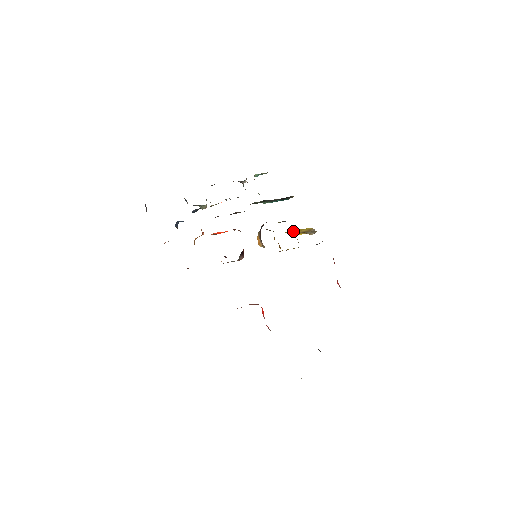
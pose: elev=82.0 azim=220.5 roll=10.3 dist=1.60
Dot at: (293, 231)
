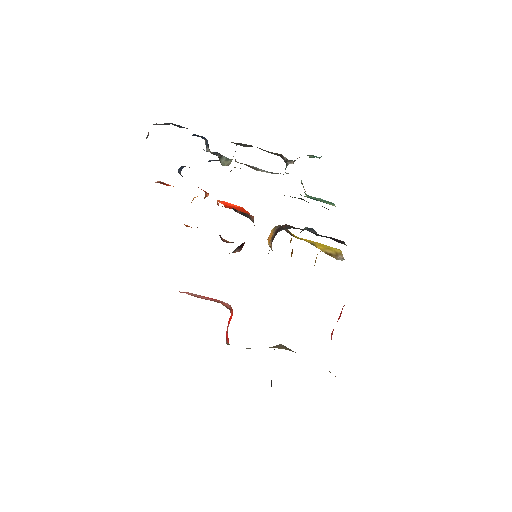
Dot at: (318, 244)
